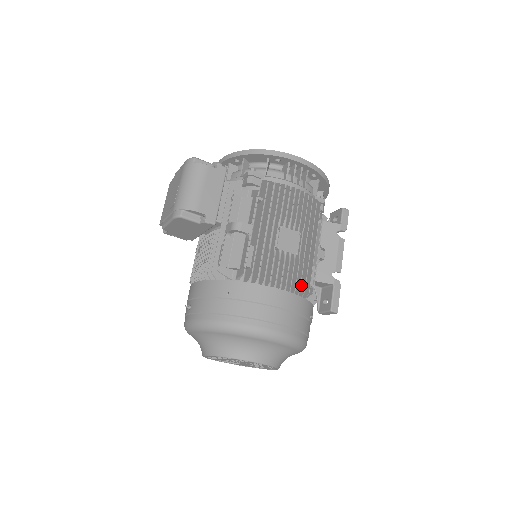
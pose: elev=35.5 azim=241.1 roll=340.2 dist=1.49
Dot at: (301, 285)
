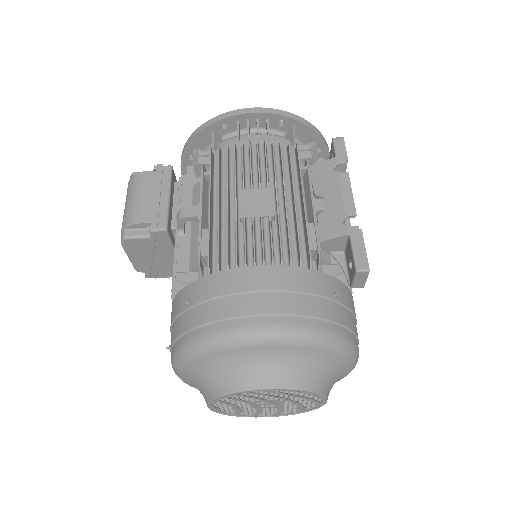
Dot at: (297, 254)
